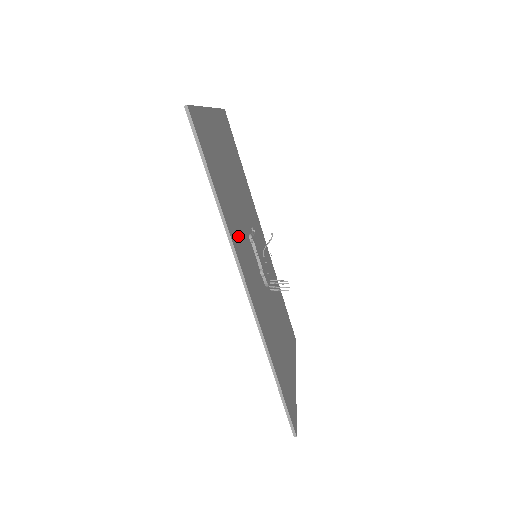
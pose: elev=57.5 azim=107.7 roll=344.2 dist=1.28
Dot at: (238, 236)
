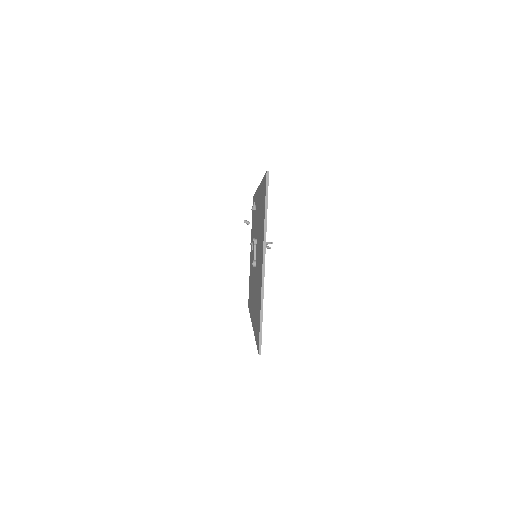
Dot at: occluded
